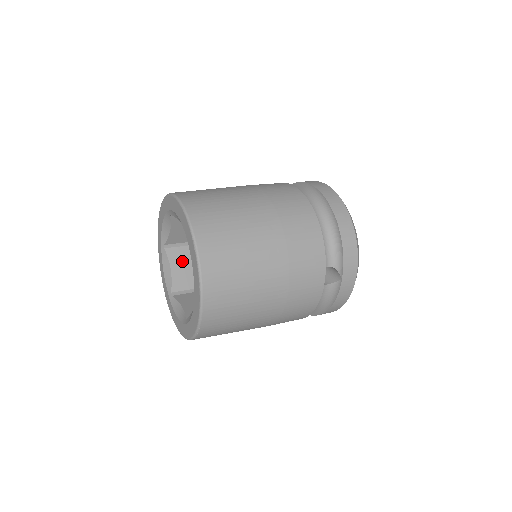
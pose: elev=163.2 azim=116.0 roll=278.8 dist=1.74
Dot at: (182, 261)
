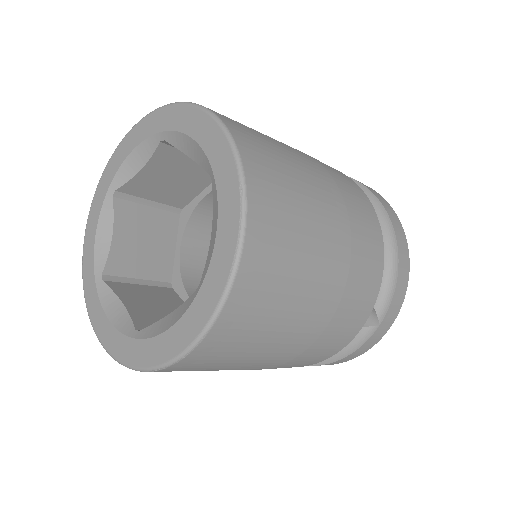
Dot at: (133, 228)
